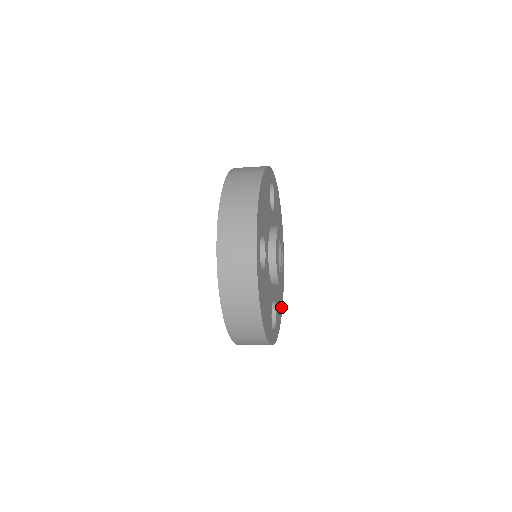
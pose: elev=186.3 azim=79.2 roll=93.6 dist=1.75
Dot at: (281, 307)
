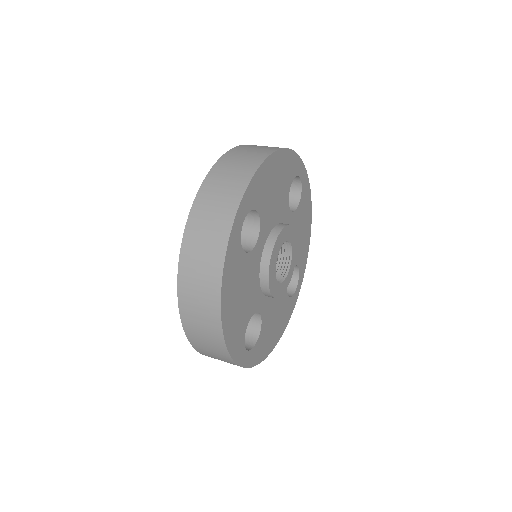
Dot at: (309, 222)
